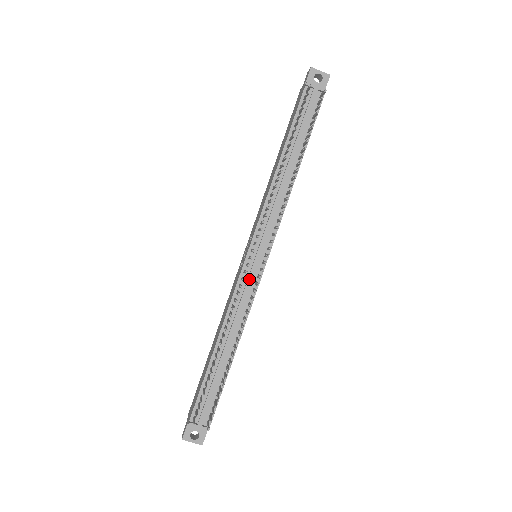
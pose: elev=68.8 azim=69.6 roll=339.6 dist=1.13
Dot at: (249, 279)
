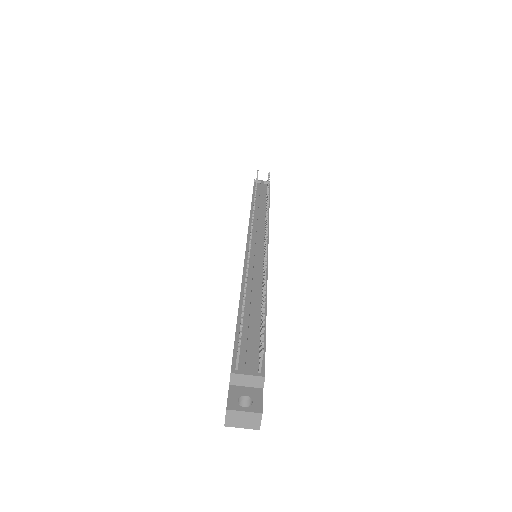
Dot at: (256, 254)
